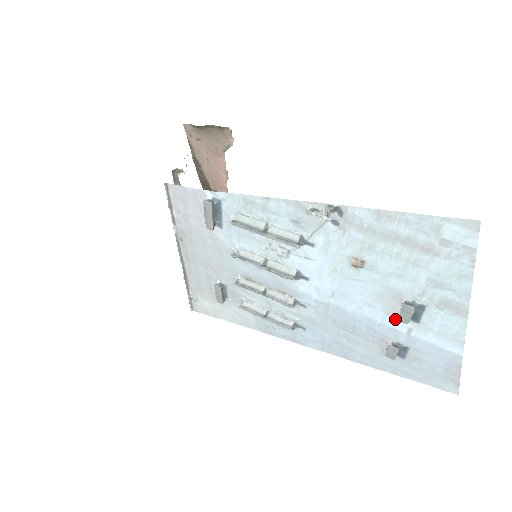
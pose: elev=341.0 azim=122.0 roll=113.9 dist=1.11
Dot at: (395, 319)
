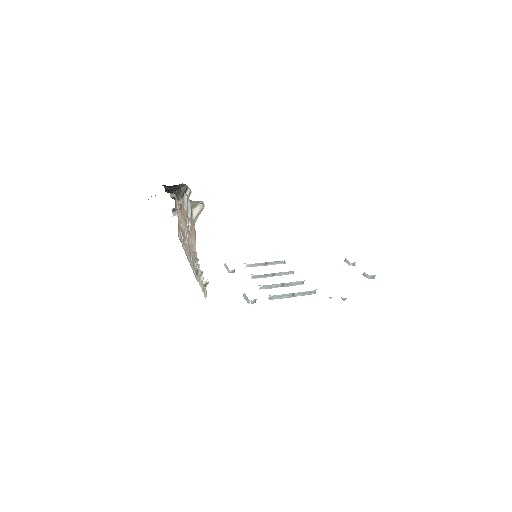
Dot at: occluded
